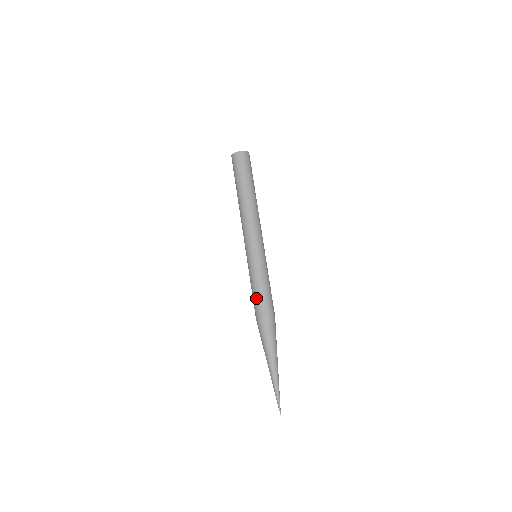
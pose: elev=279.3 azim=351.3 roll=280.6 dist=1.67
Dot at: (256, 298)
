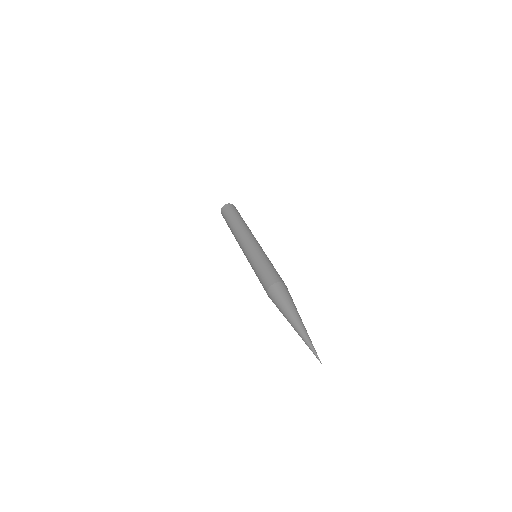
Dot at: (269, 270)
